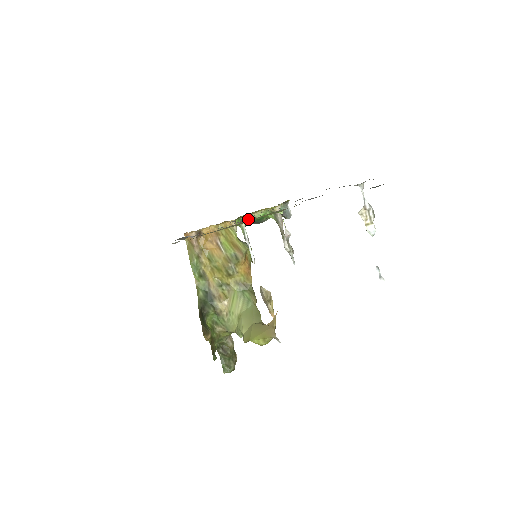
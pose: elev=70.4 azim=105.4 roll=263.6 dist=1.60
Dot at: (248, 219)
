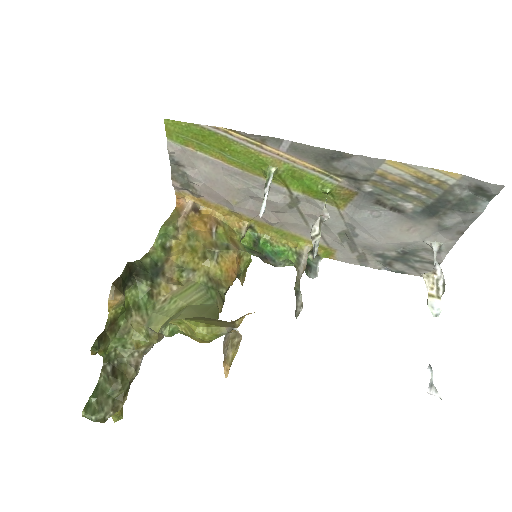
Dot at: (275, 196)
